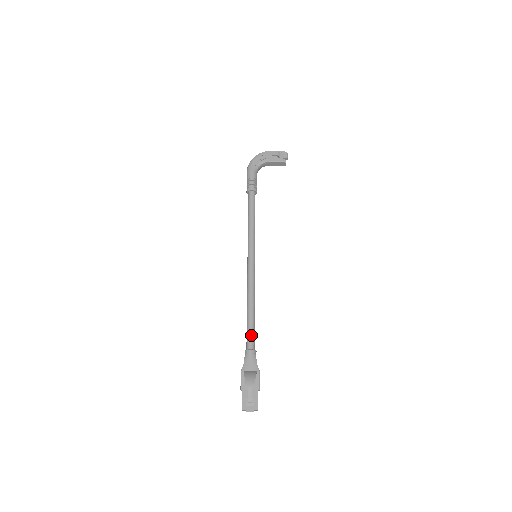
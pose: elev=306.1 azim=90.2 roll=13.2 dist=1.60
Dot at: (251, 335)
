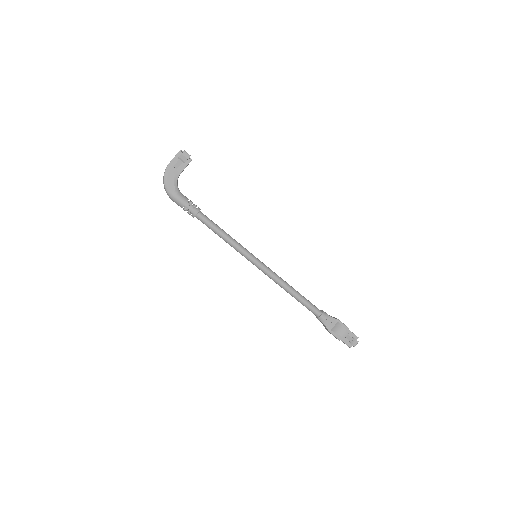
Dot at: (312, 307)
